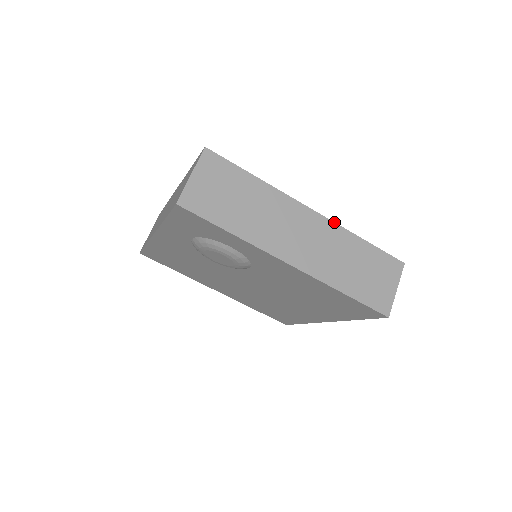
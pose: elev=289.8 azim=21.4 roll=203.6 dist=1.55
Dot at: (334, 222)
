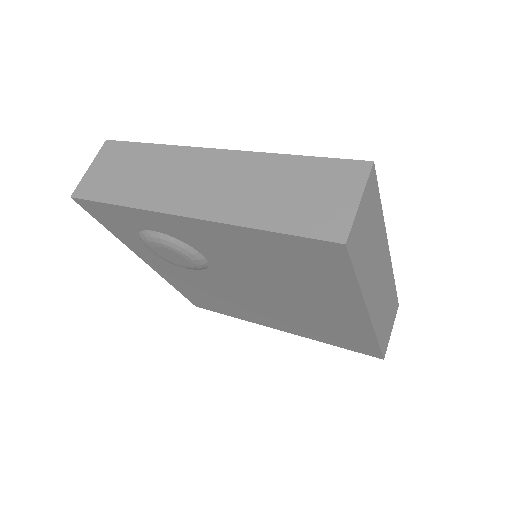
Dot at: (249, 151)
